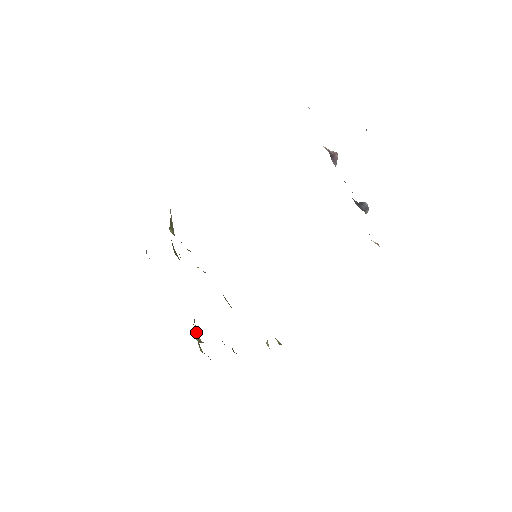
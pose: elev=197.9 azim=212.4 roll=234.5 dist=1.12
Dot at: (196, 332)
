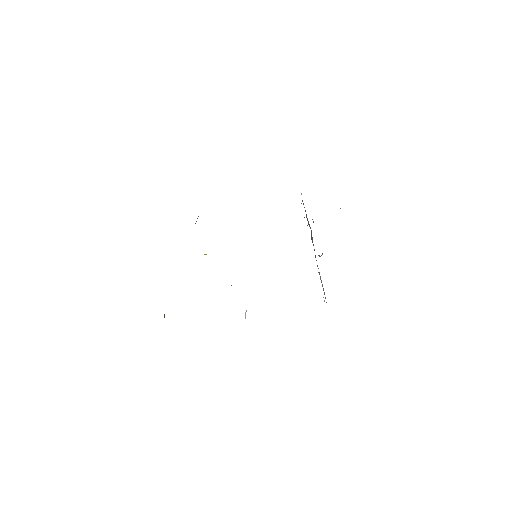
Dot at: occluded
